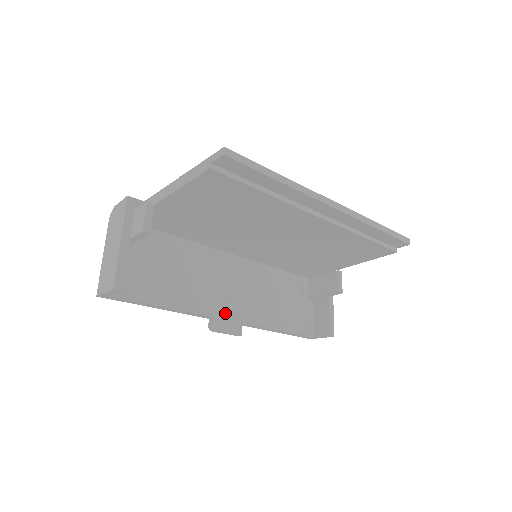
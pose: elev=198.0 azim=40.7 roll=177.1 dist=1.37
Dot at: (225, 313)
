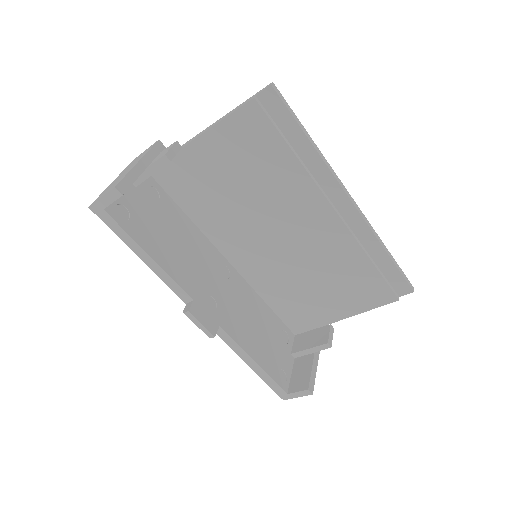
Dot at: (205, 305)
